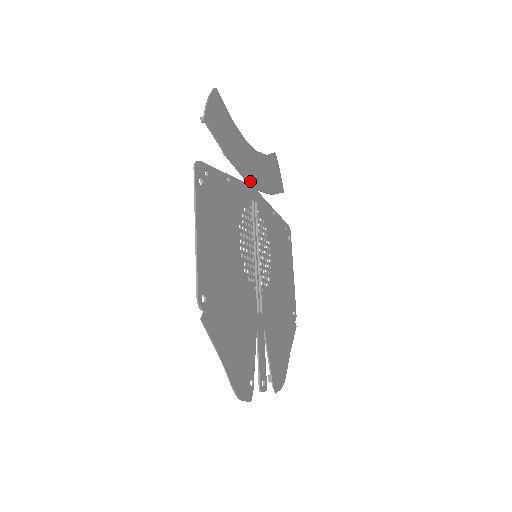
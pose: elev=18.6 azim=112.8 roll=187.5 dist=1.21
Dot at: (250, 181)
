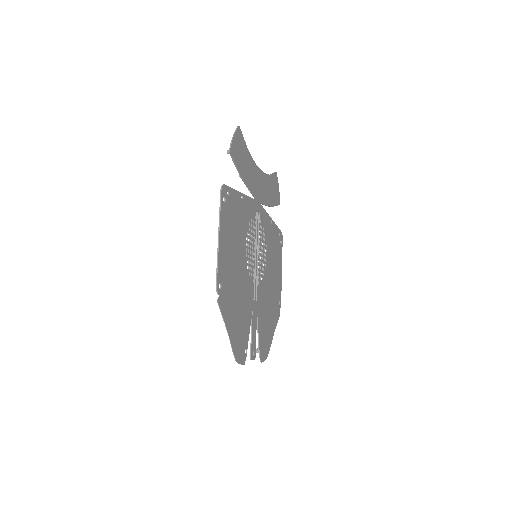
Dot at: (257, 197)
